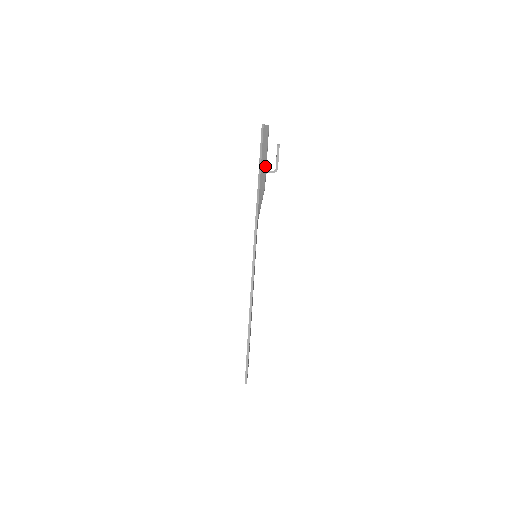
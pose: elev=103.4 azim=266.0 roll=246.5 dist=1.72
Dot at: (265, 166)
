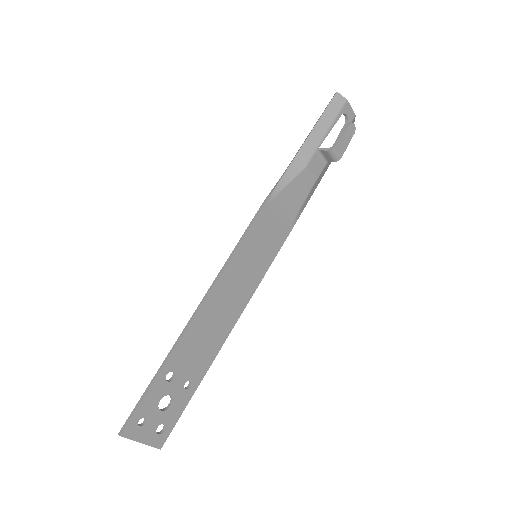
Dot at: (319, 140)
